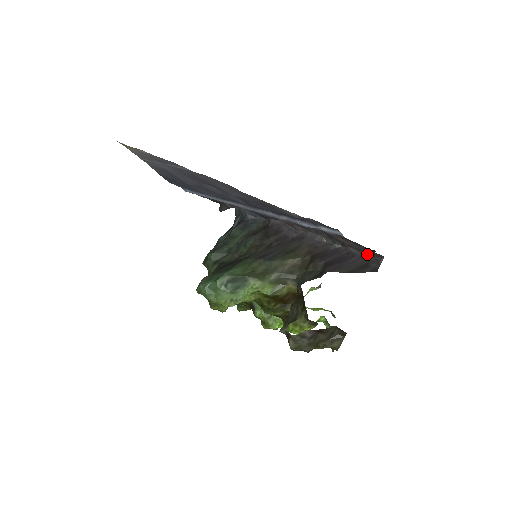
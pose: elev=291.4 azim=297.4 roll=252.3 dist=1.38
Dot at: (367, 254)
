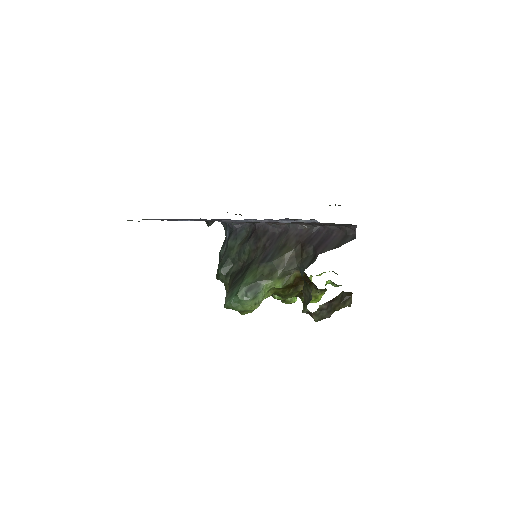
Dot at: (343, 227)
